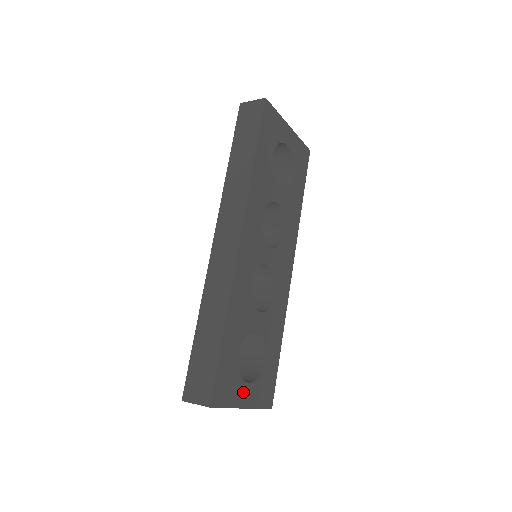
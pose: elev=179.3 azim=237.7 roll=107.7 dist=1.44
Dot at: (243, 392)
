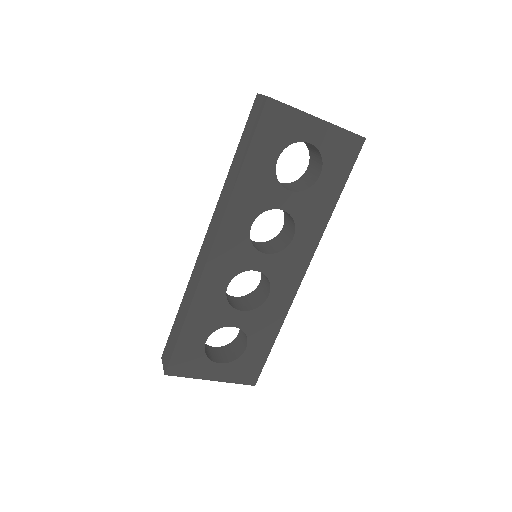
Dot at: (211, 369)
